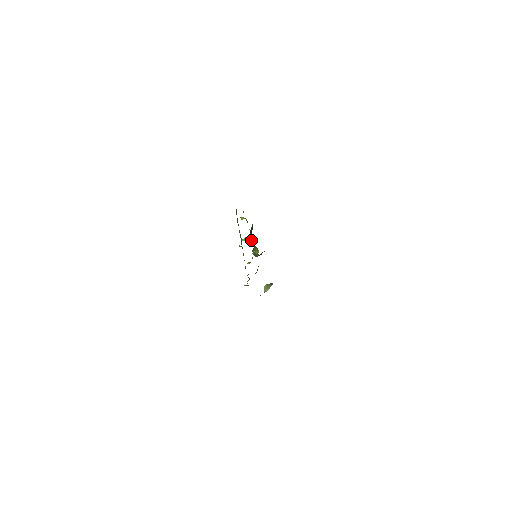
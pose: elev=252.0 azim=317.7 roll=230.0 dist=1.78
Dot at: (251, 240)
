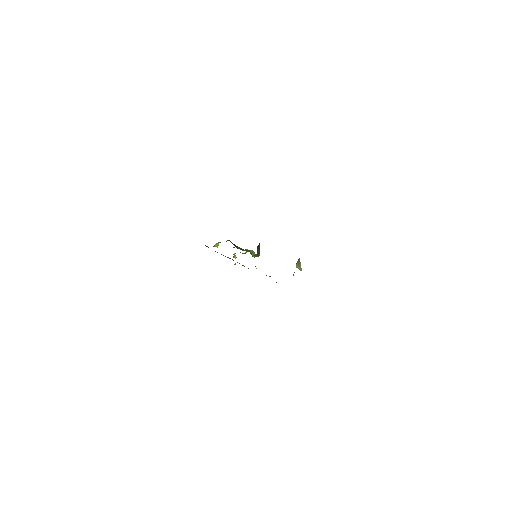
Dot at: occluded
